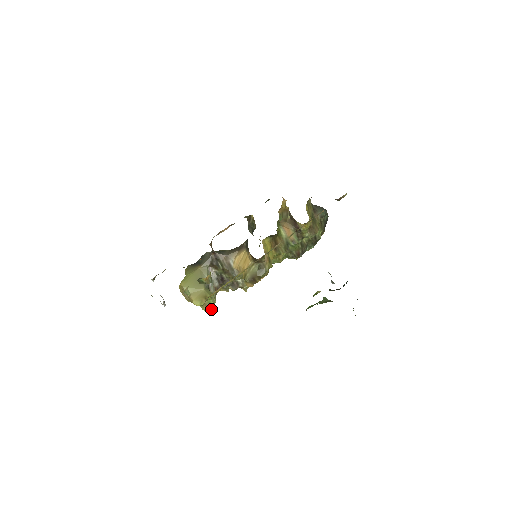
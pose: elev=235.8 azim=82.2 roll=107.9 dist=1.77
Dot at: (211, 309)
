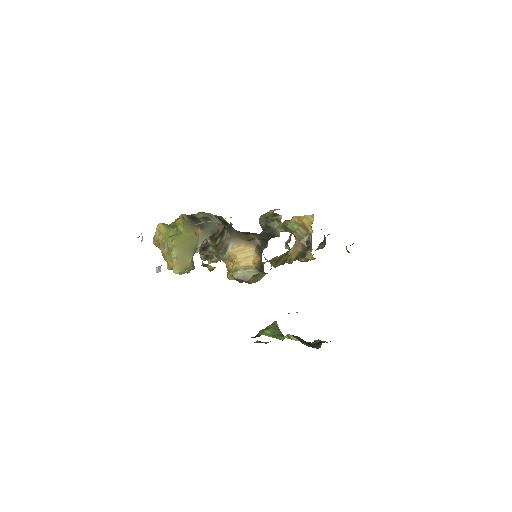
Dot at: occluded
